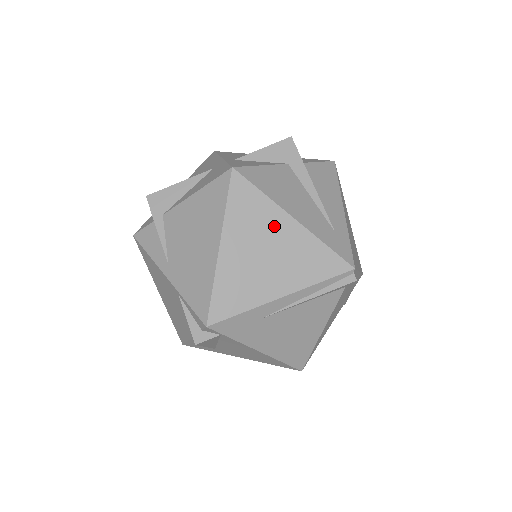
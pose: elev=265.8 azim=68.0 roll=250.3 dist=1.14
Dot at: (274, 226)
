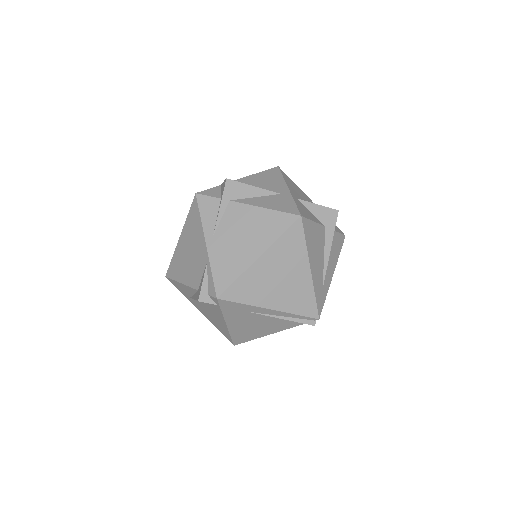
Dot at: (297, 266)
